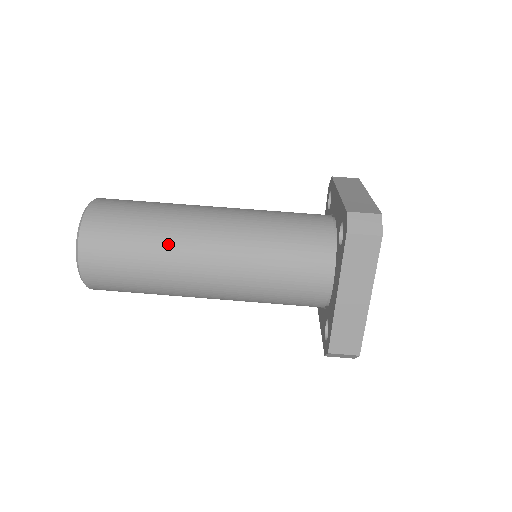
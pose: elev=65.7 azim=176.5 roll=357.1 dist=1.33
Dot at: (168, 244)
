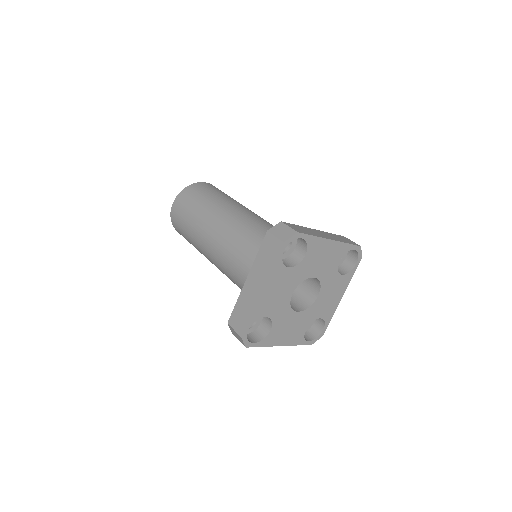
Dot at: occluded
